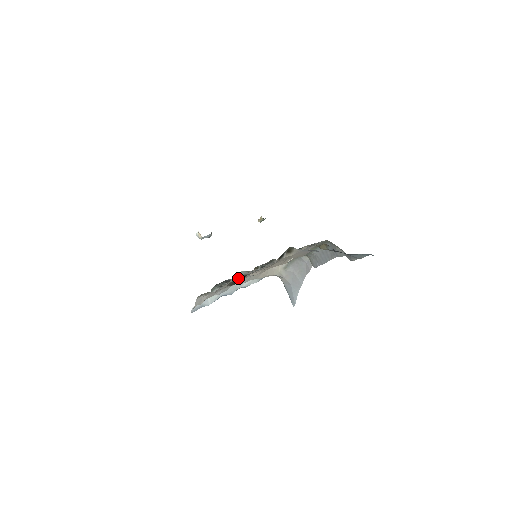
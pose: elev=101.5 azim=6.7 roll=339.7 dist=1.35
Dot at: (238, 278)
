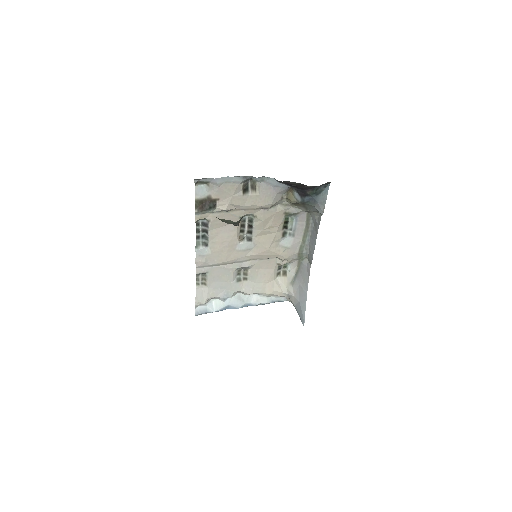
Dot at: (204, 200)
